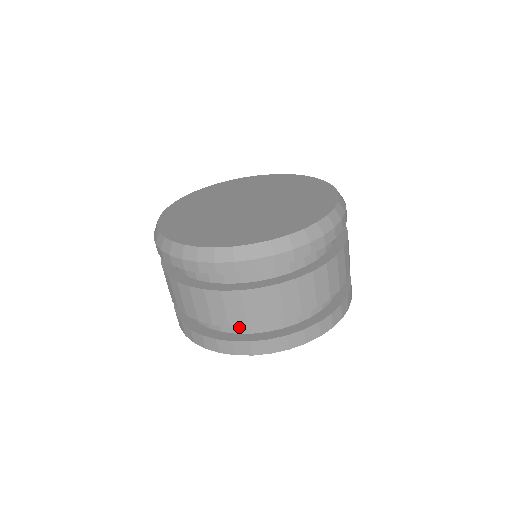
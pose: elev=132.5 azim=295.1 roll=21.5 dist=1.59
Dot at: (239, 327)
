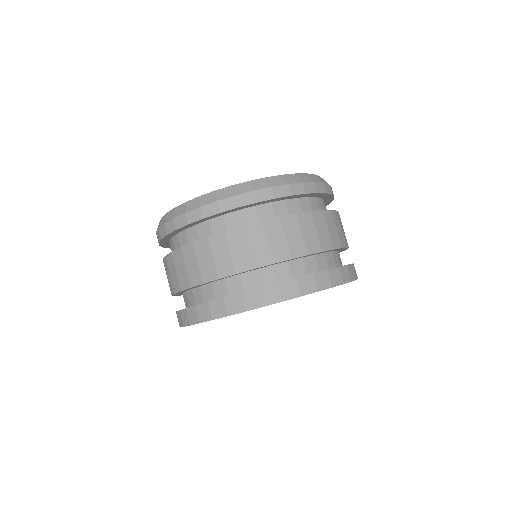
Dot at: (279, 274)
